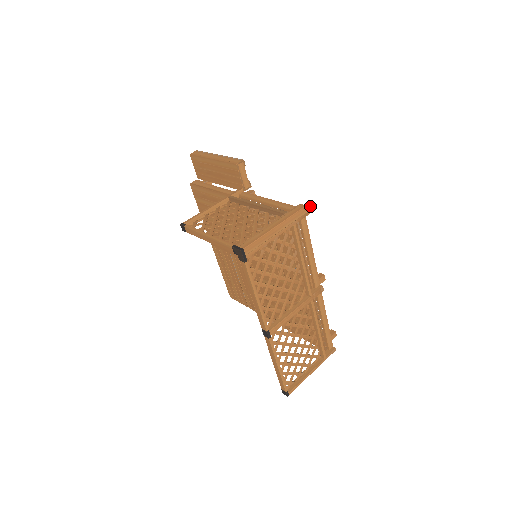
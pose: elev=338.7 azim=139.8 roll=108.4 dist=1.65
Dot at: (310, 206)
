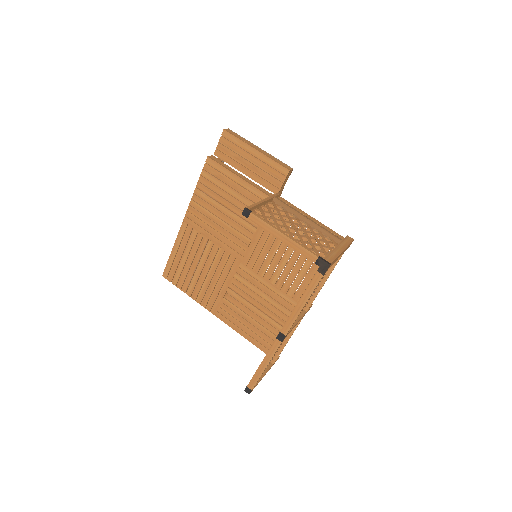
Dot at: occluded
